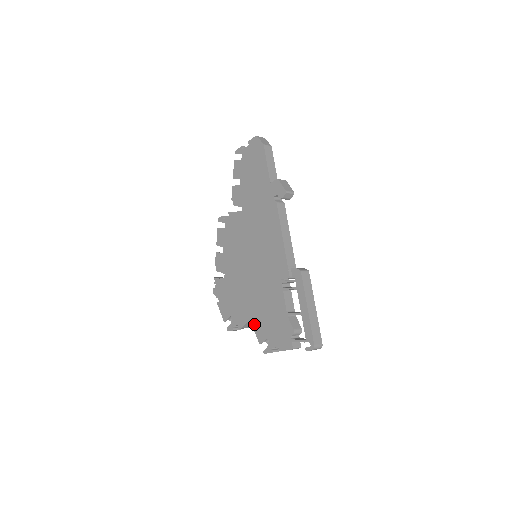
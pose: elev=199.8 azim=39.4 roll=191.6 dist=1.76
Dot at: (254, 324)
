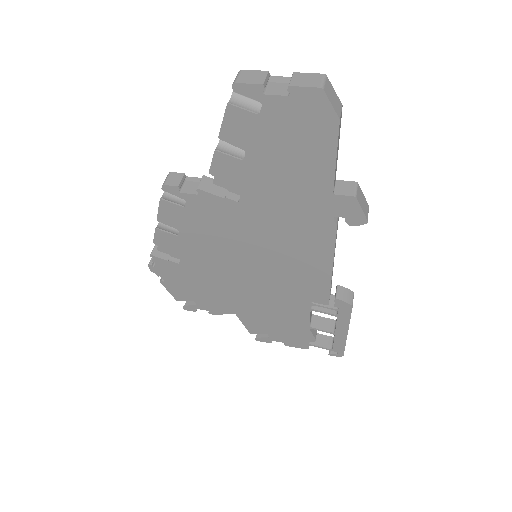
Dot at: (243, 319)
